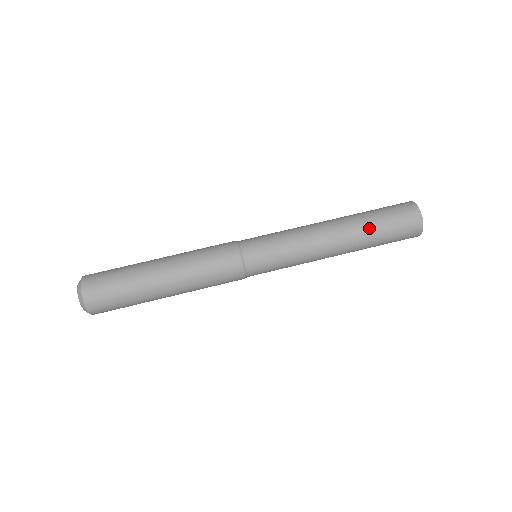
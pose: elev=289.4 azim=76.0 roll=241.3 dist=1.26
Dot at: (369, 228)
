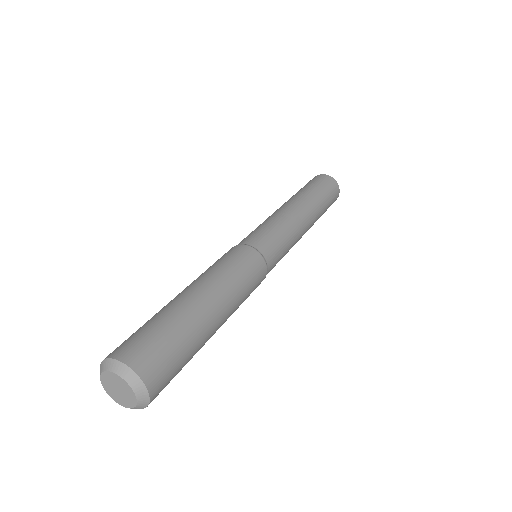
Dot at: (321, 205)
